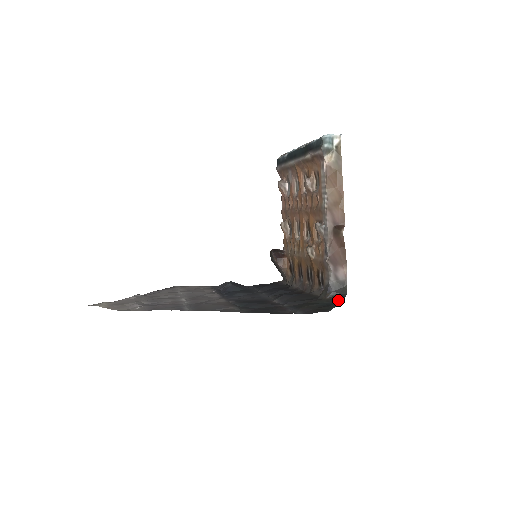
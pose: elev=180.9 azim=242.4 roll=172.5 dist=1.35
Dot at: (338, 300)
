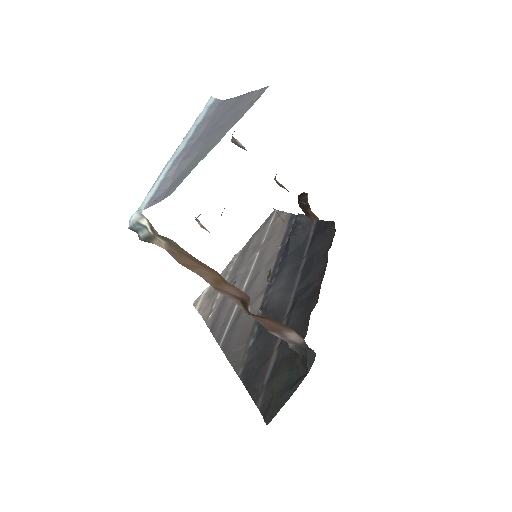
Dot at: (305, 369)
